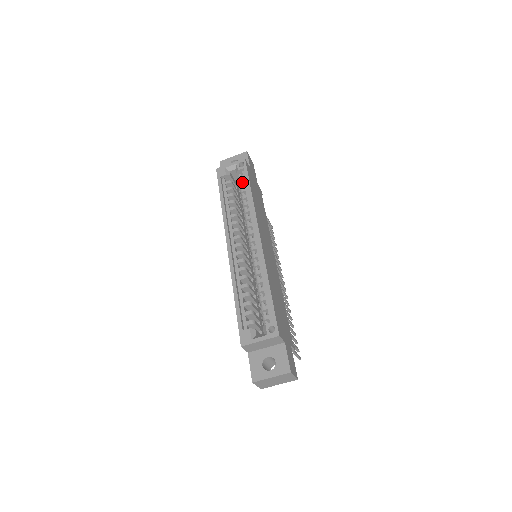
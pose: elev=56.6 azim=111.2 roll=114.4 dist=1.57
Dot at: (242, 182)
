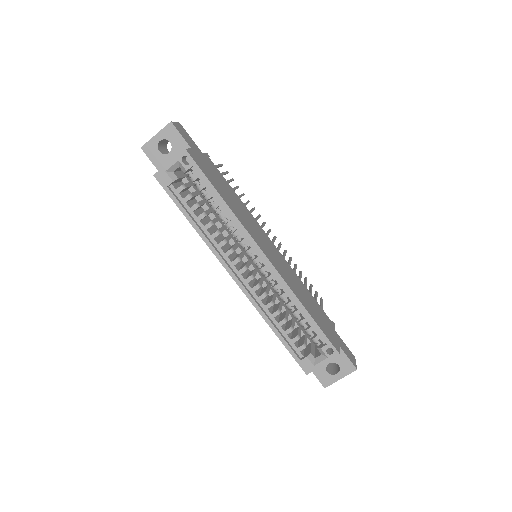
Dot at: (200, 185)
